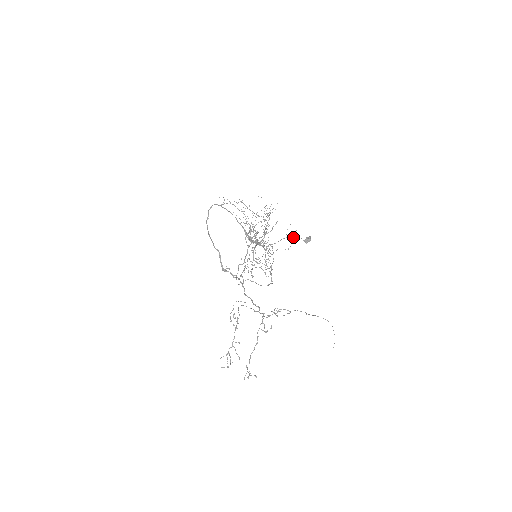
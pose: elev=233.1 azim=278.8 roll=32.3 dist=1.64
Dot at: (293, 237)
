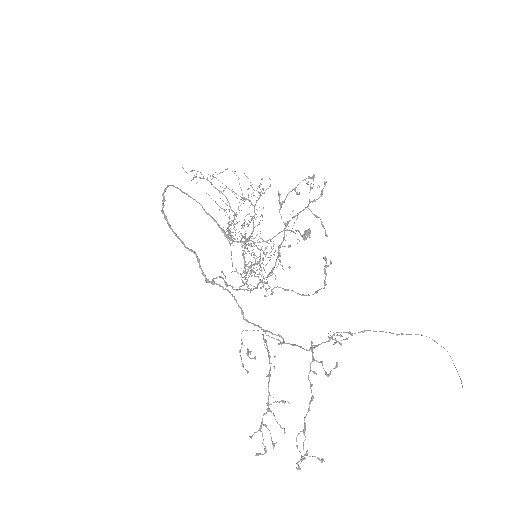
Dot at: (291, 230)
